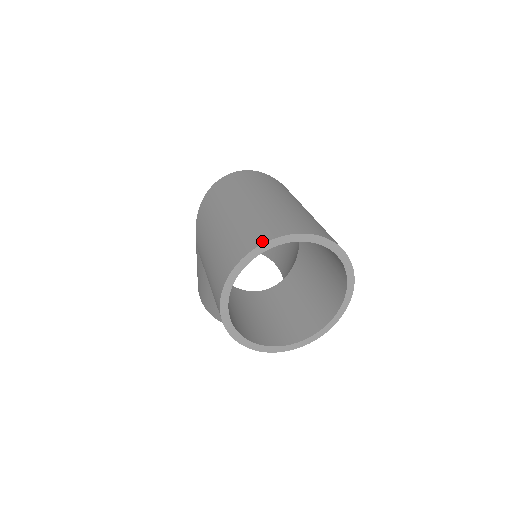
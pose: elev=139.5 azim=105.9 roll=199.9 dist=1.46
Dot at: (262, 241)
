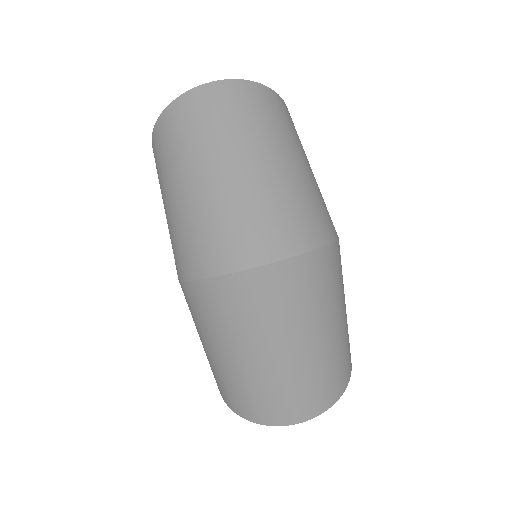
Dot at: (274, 424)
